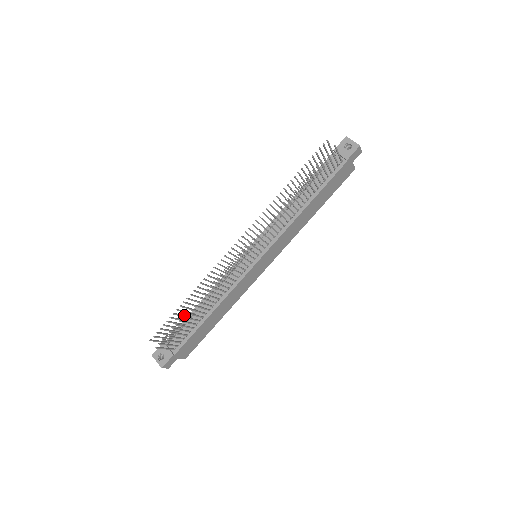
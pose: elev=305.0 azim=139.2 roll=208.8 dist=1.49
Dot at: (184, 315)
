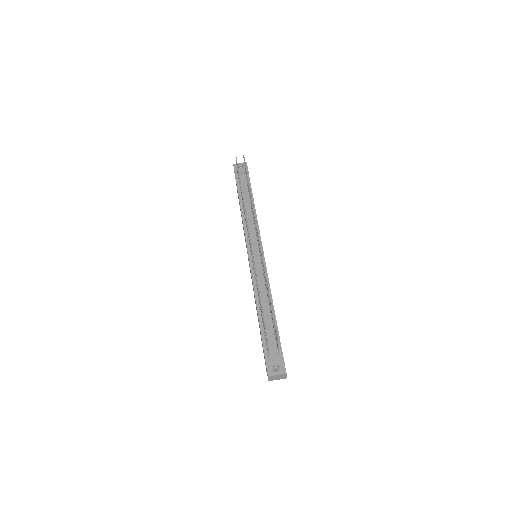
Dot at: occluded
